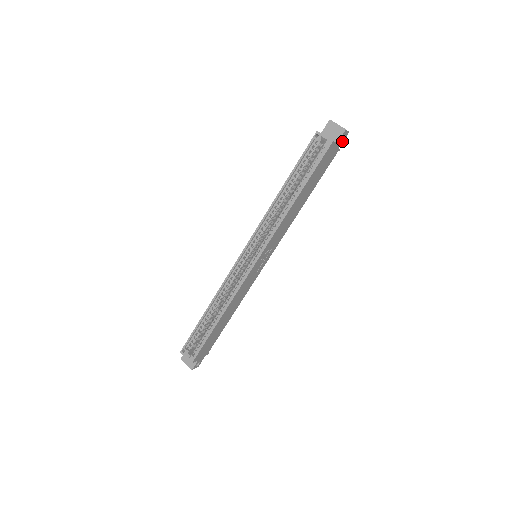
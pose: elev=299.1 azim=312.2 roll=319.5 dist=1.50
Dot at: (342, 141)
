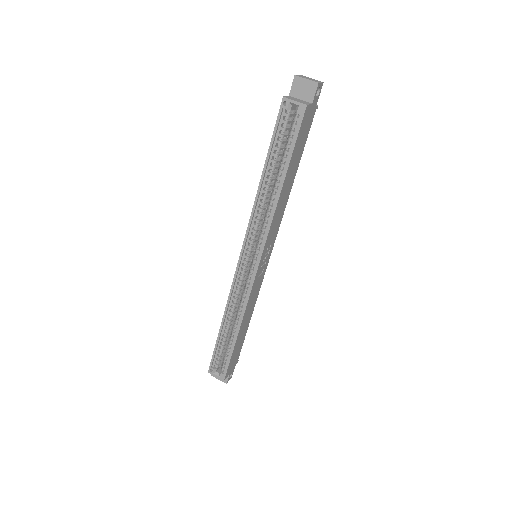
Dot at: (318, 97)
